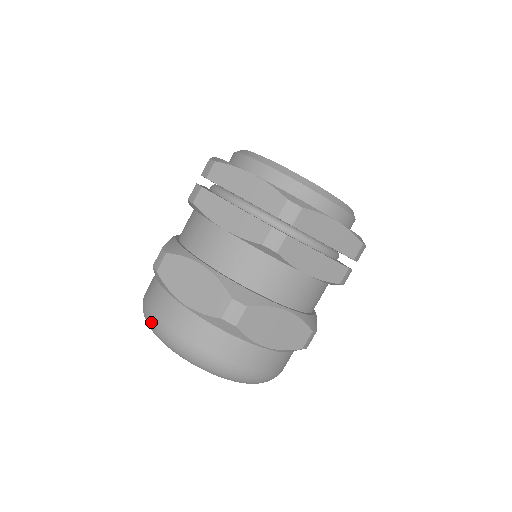
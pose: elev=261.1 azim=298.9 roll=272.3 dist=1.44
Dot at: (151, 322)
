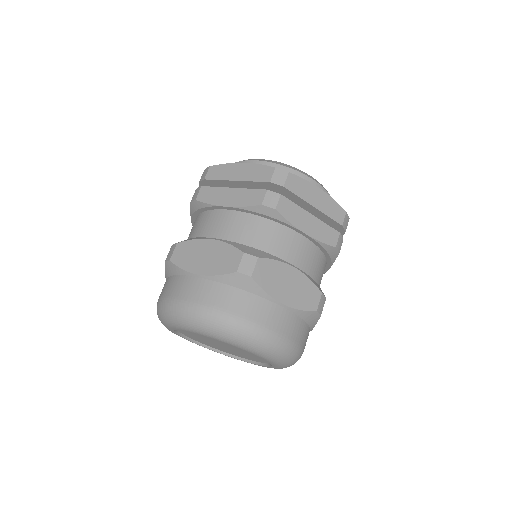
Dot at: (169, 307)
